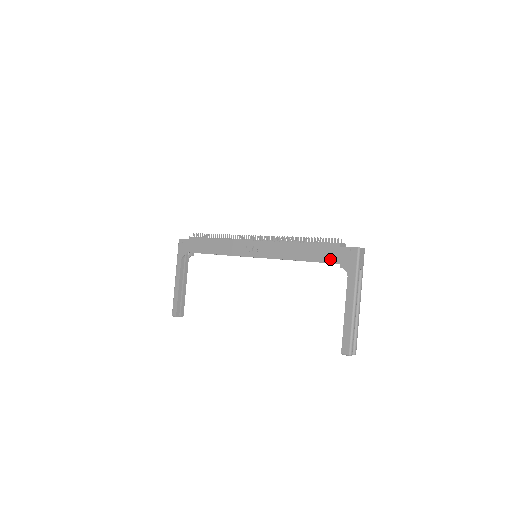
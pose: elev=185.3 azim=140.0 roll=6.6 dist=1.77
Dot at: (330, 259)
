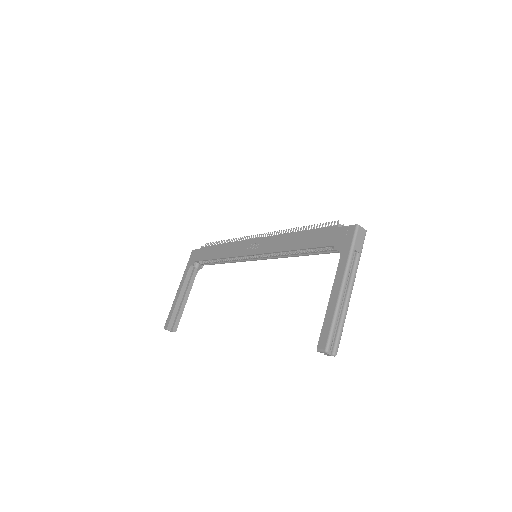
Dot at: (325, 242)
